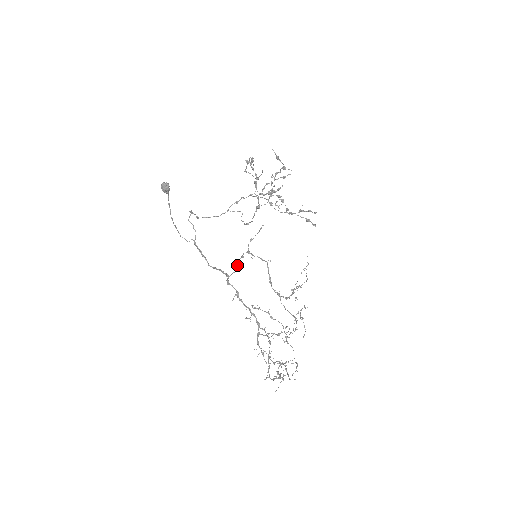
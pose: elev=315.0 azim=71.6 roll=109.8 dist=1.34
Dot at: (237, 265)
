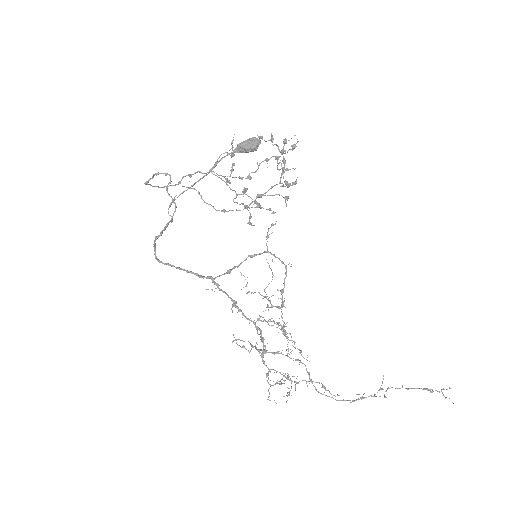
Dot at: (239, 265)
